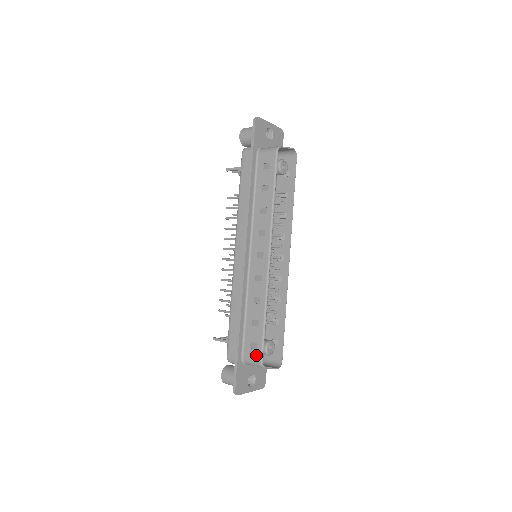
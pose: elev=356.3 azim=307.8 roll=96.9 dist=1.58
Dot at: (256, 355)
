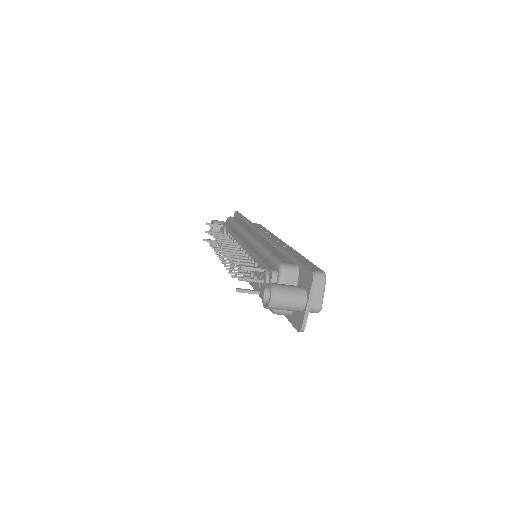
Dot at: (315, 268)
